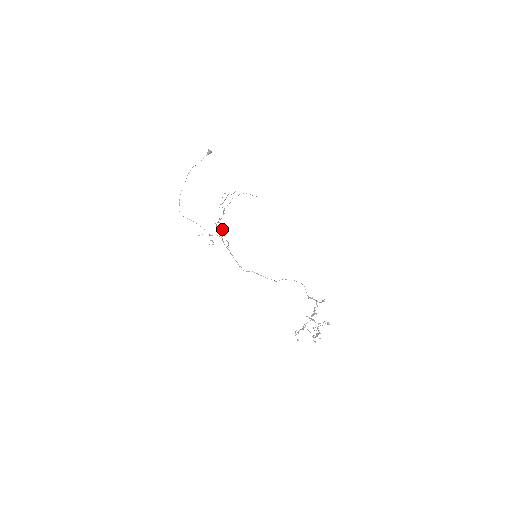
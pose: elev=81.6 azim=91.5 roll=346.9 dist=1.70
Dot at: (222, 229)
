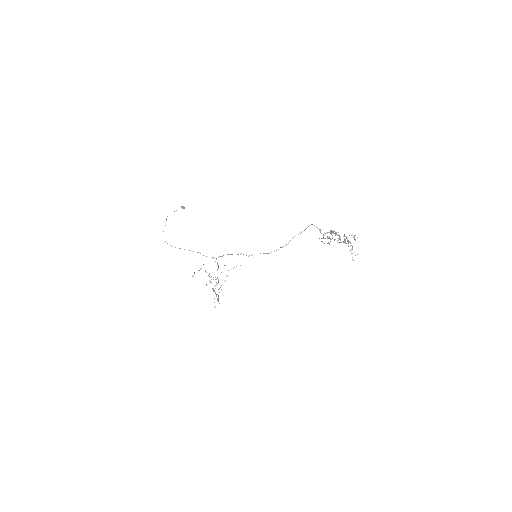
Dot at: occluded
